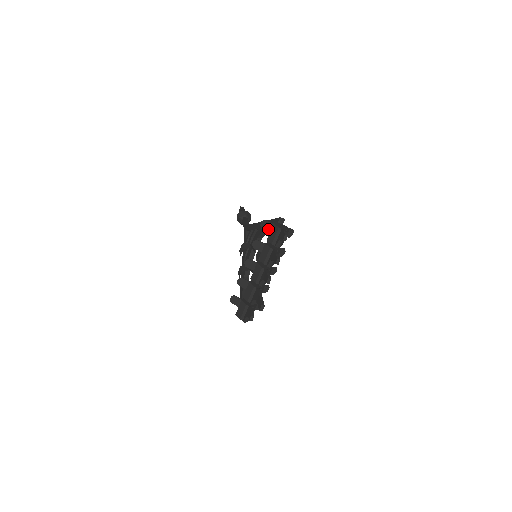
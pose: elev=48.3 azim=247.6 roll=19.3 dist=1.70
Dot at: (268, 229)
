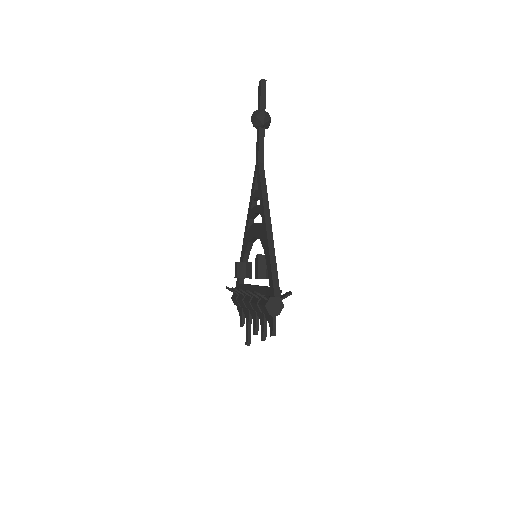
Dot at: (261, 298)
